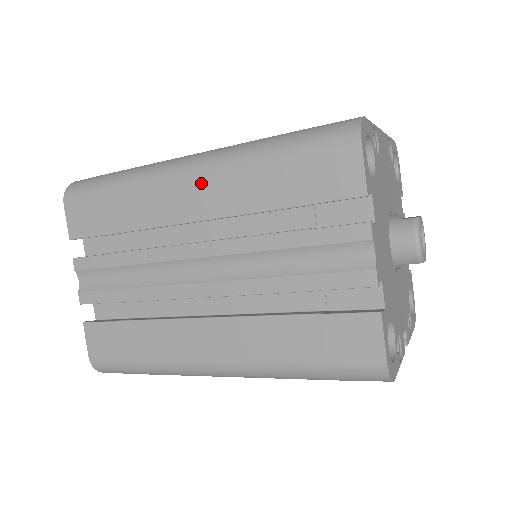
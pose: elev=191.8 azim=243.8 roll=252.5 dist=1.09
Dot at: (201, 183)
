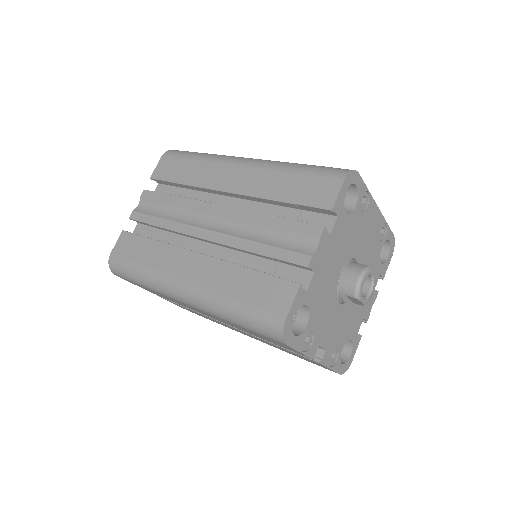
Dot at: (244, 171)
